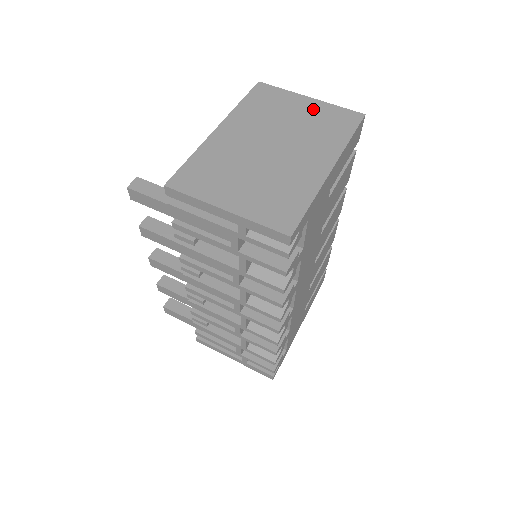
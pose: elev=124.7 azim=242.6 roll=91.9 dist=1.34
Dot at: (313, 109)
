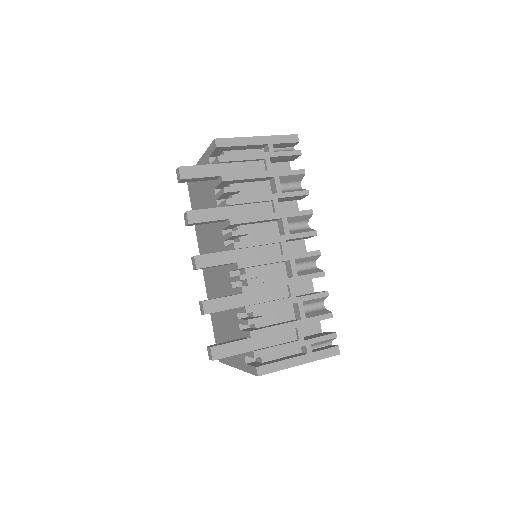
Dot at: occluded
